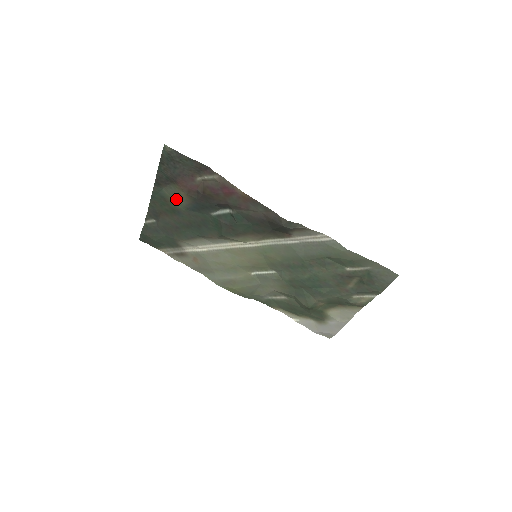
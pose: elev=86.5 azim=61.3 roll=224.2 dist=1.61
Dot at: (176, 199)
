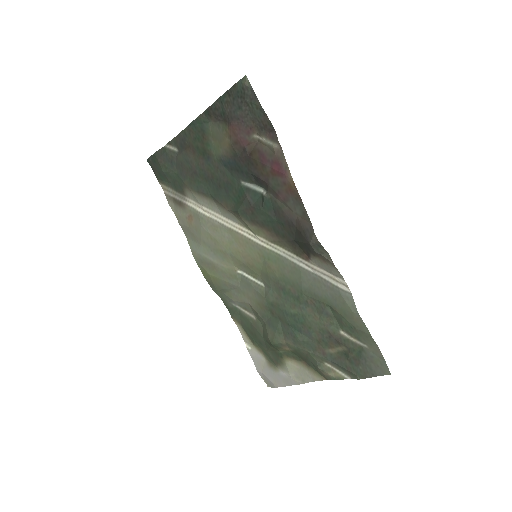
Dot at: (216, 142)
